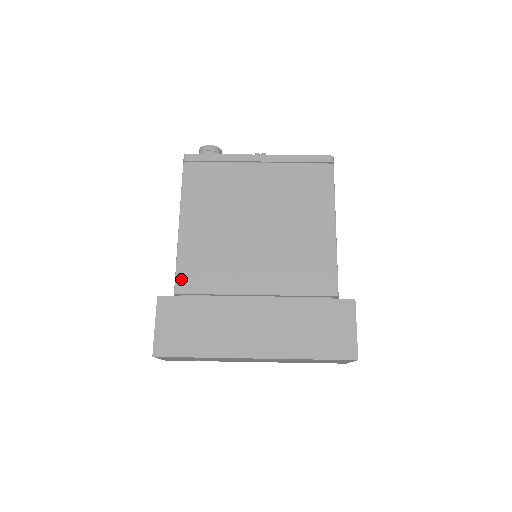
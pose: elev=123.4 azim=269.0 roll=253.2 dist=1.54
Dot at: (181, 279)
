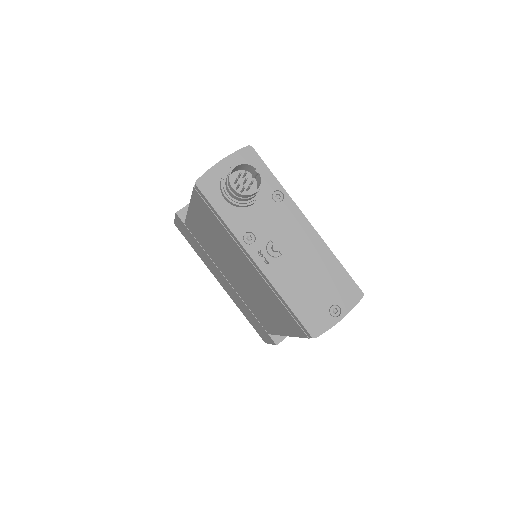
Dot at: (188, 225)
